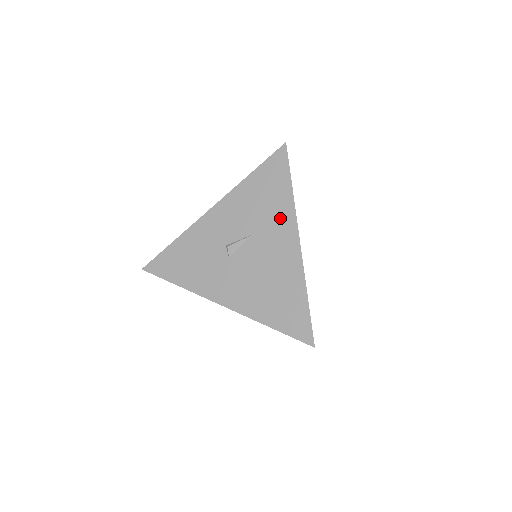
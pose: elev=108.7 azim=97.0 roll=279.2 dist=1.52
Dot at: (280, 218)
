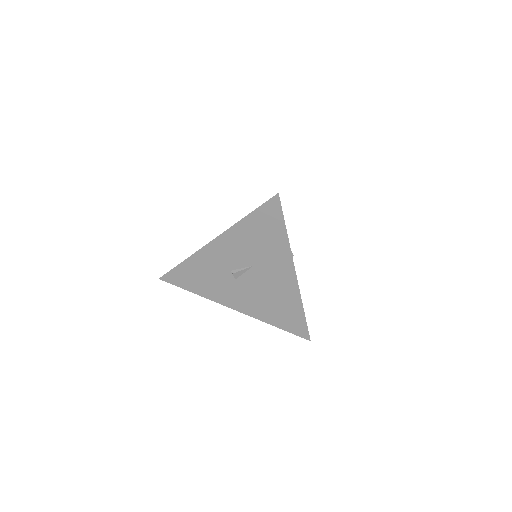
Dot at: (277, 256)
